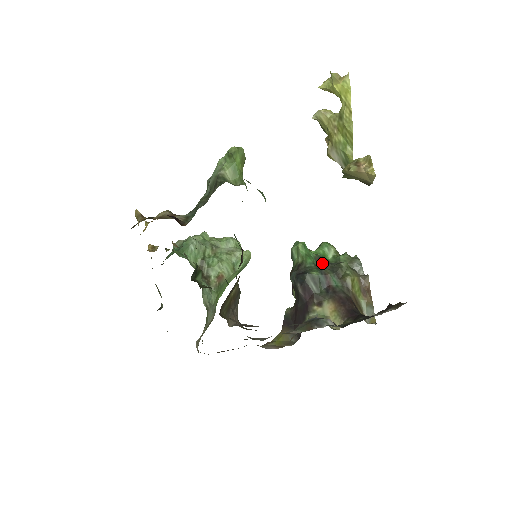
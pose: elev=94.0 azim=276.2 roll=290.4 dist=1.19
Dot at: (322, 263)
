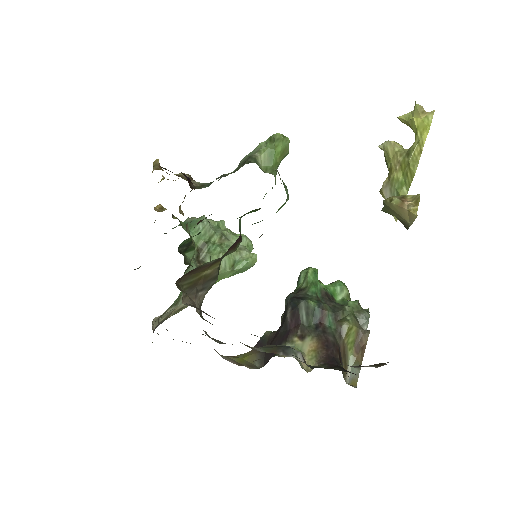
Dot at: (326, 298)
